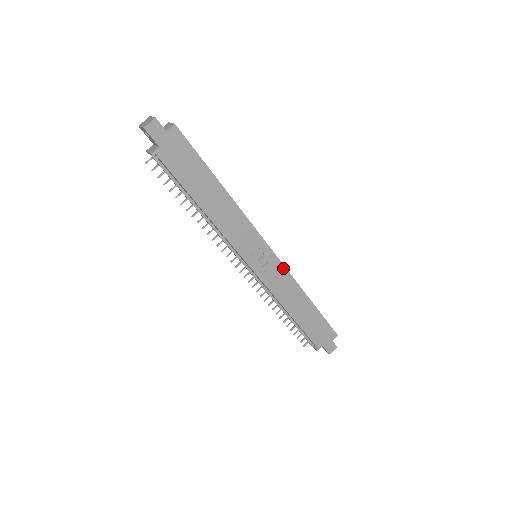
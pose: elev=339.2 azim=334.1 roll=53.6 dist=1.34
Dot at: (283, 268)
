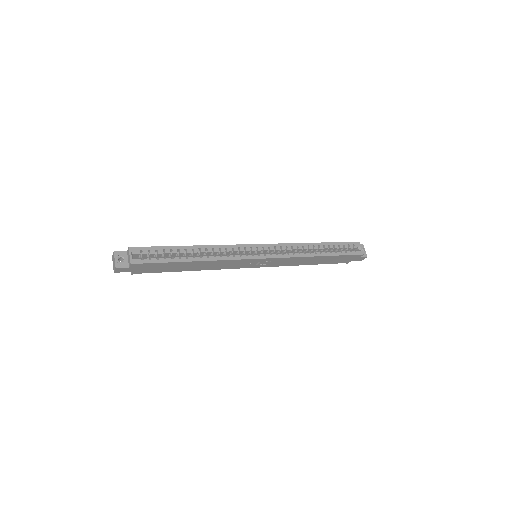
Dot at: (282, 258)
